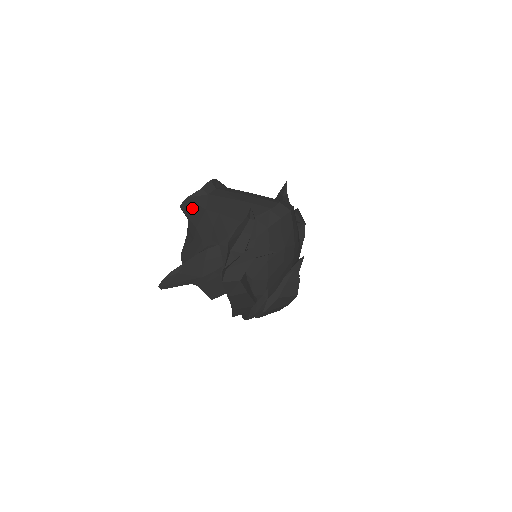
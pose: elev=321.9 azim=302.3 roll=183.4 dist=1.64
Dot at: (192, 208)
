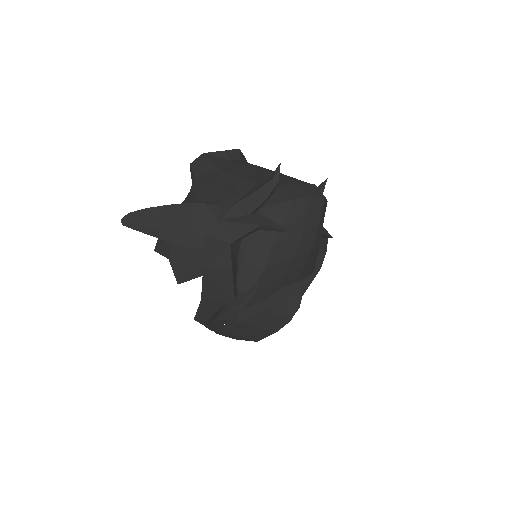
Dot at: (205, 166)
